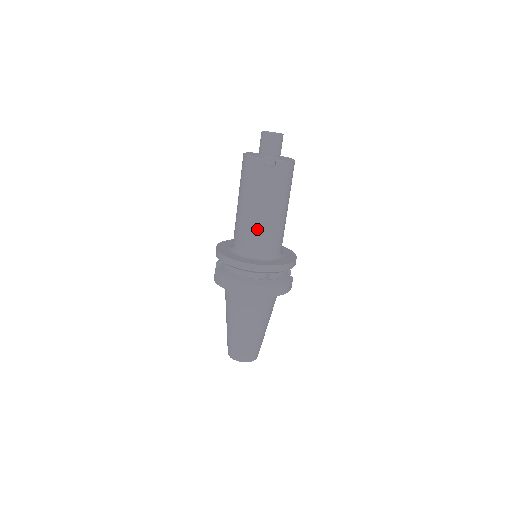
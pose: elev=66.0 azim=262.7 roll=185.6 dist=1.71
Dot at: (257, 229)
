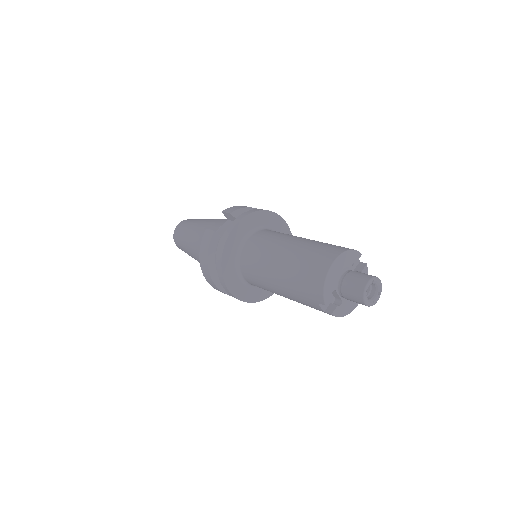
Dot at: (264, 284)
